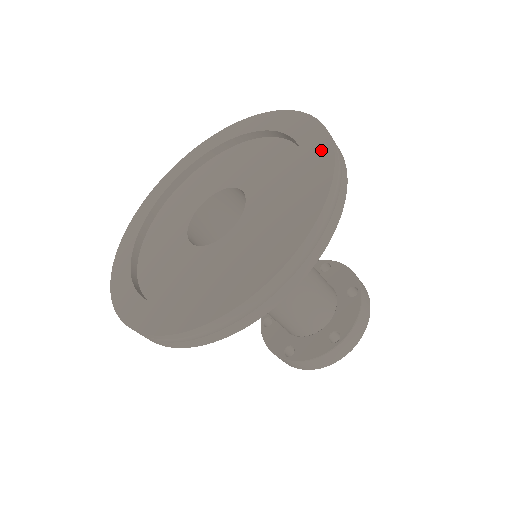
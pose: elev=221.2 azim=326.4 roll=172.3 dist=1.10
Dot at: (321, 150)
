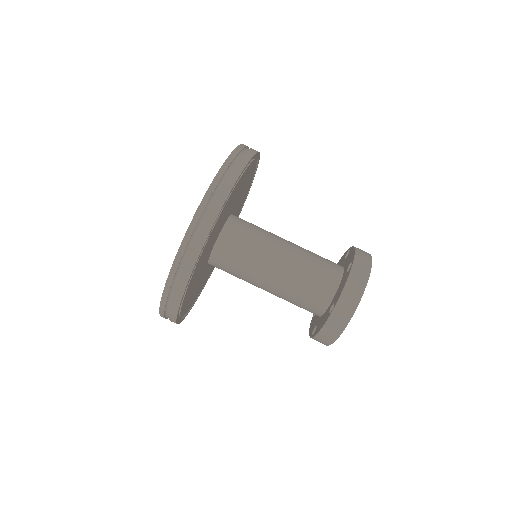
Dot at: occluded
